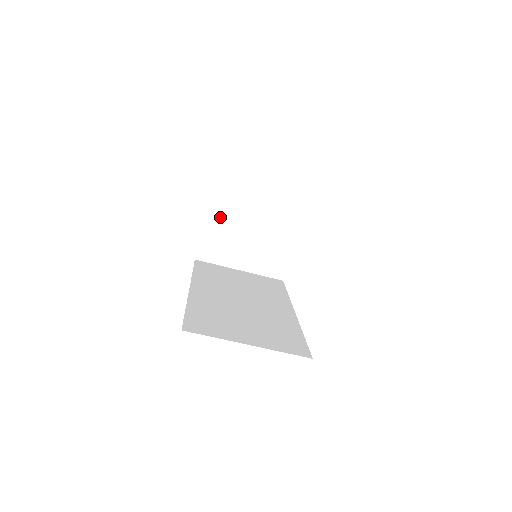
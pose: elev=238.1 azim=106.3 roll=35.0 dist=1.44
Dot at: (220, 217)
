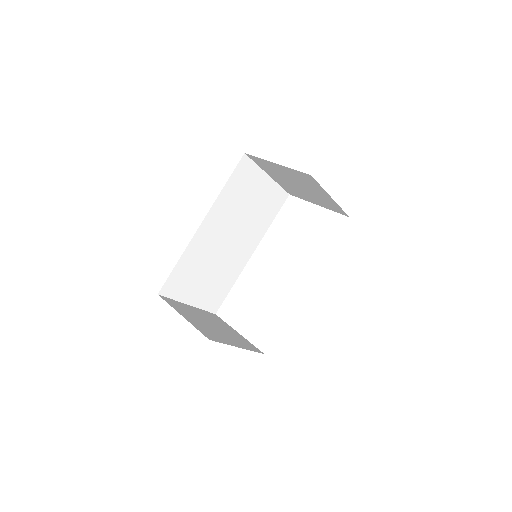
Dot at: (290, 173)
